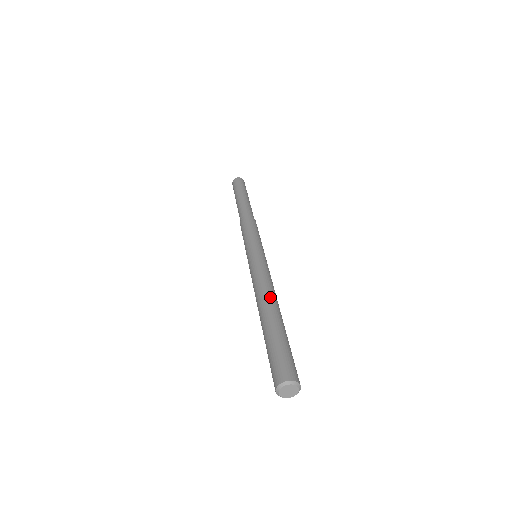
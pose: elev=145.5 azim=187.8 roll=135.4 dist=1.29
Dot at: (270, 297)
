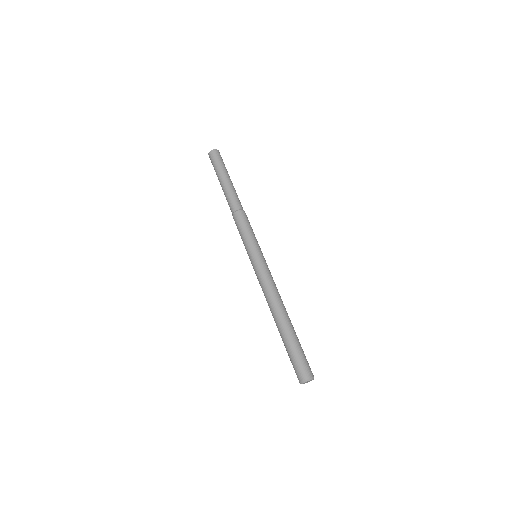
Dot at: (279, 307)
